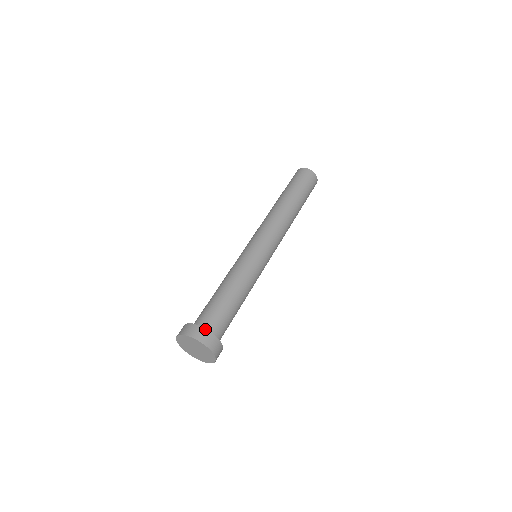
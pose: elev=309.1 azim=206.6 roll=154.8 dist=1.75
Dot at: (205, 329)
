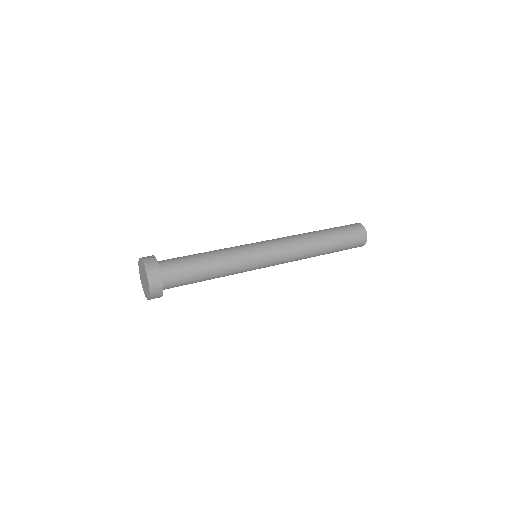
Dot at: (157, 262)
